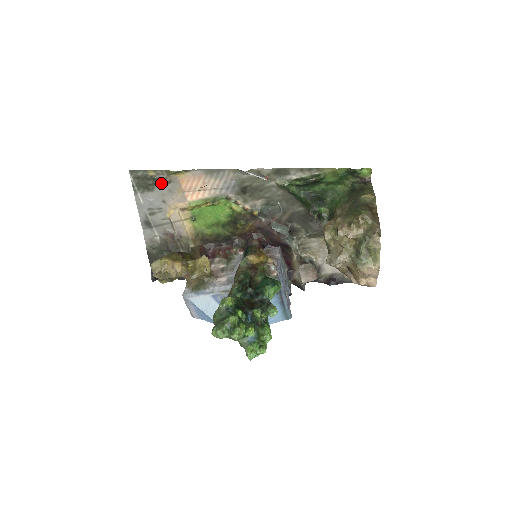
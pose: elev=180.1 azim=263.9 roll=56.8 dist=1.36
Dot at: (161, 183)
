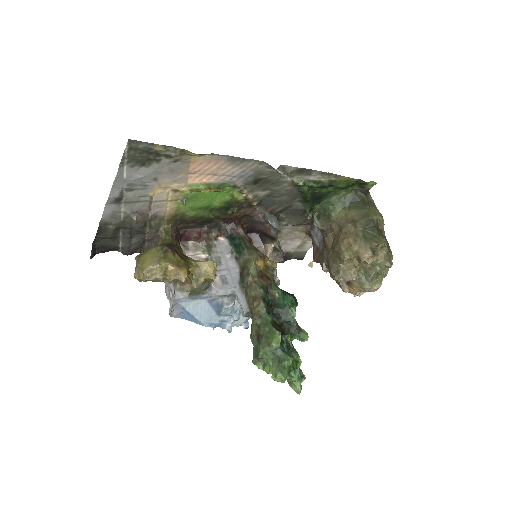
Dot at: (165, 160)
